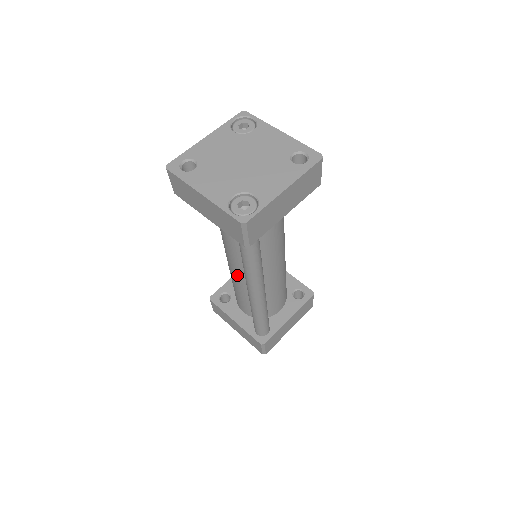
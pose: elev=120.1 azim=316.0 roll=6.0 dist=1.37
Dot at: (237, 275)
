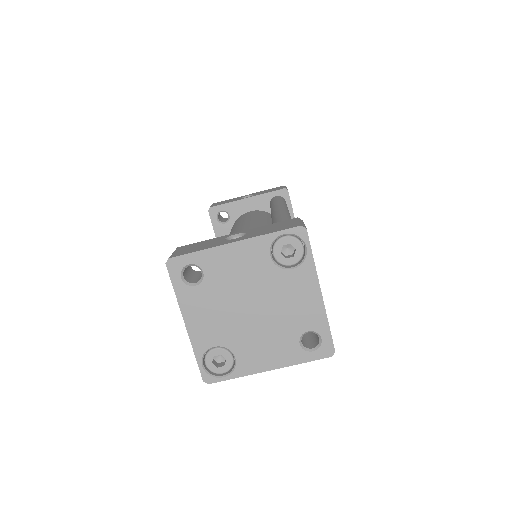
Dot at: occluded
